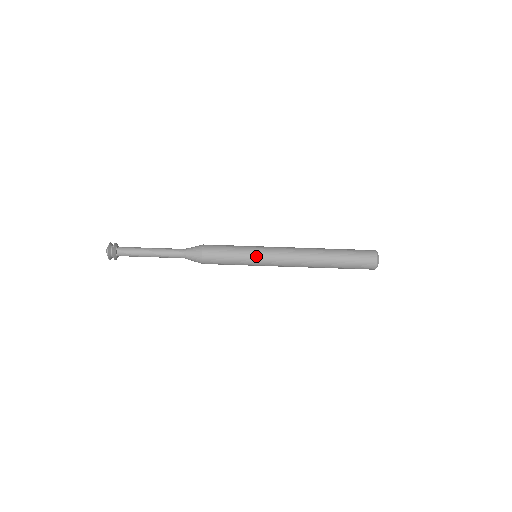
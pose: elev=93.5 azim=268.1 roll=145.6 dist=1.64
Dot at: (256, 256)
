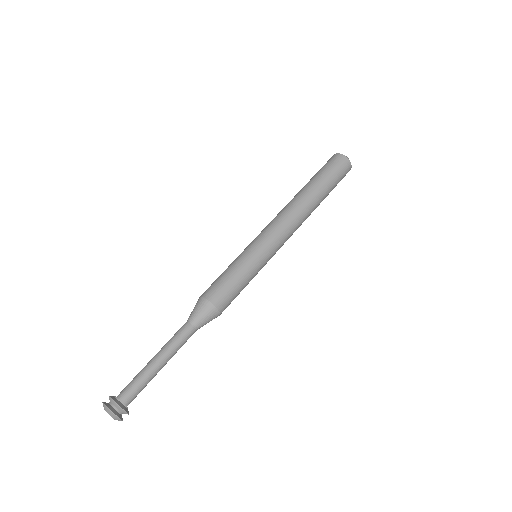
Dot at: (257, 250)
